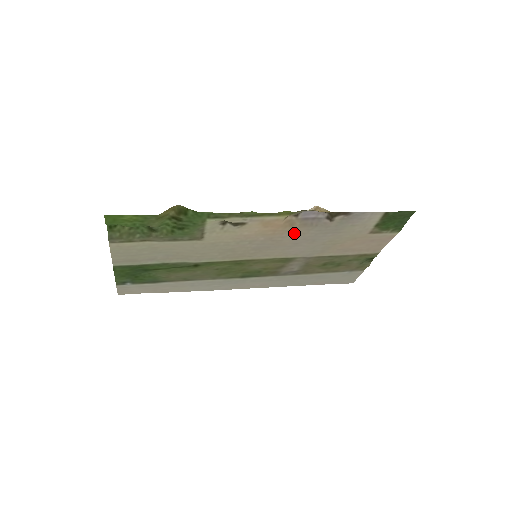
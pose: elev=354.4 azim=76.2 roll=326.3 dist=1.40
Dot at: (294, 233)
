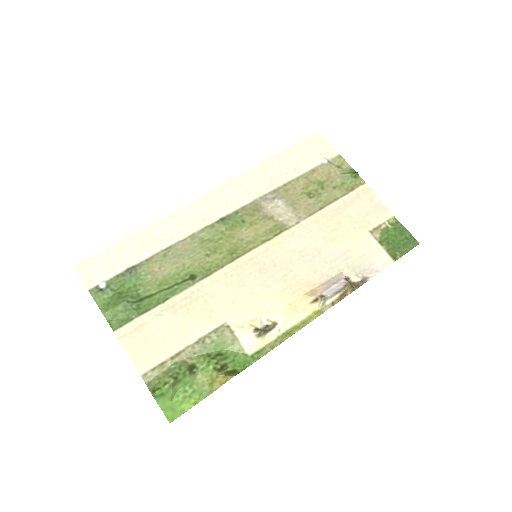
Dot at: (308, 276)
